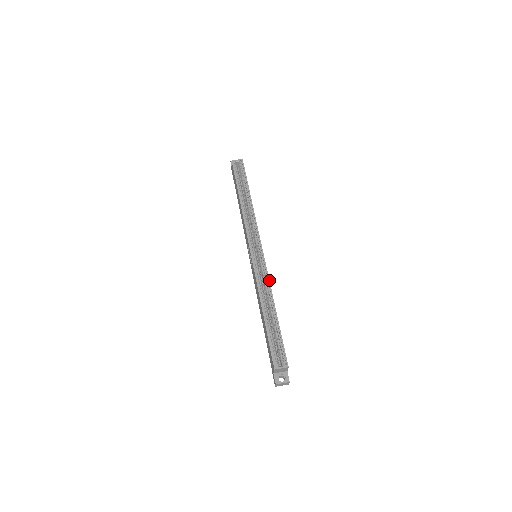
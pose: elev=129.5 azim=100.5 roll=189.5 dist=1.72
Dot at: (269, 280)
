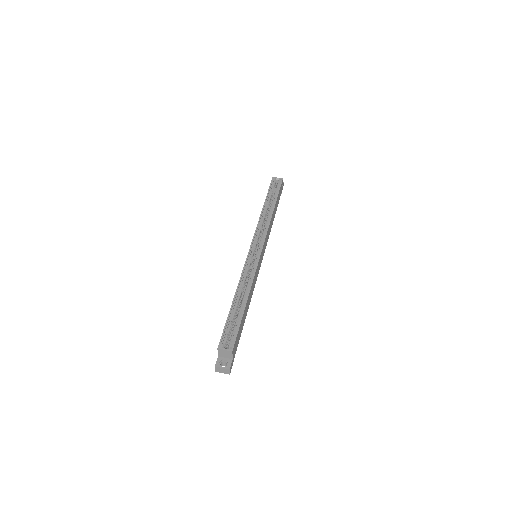
Dot at: (254, 274)
